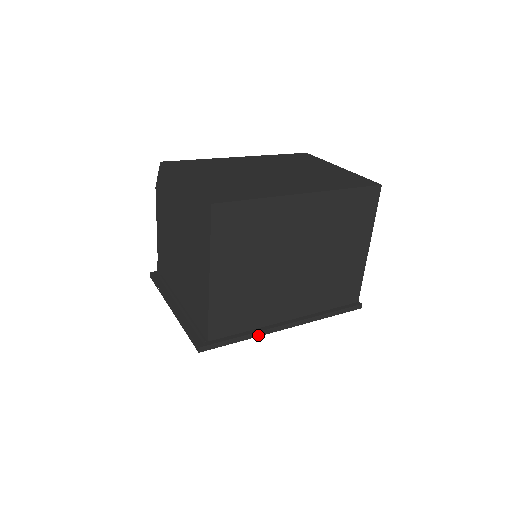
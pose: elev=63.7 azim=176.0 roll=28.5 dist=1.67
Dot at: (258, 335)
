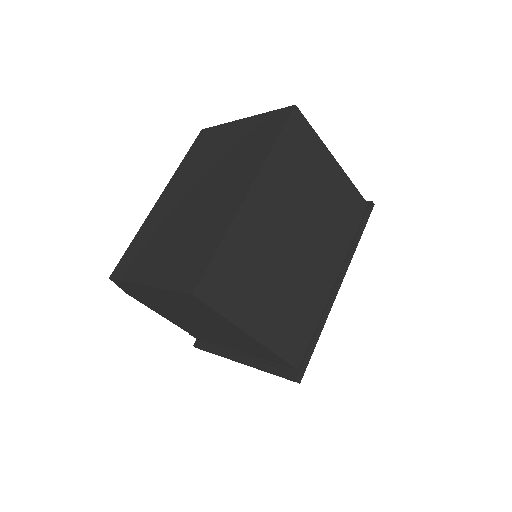
Dot at: (325, 319)
